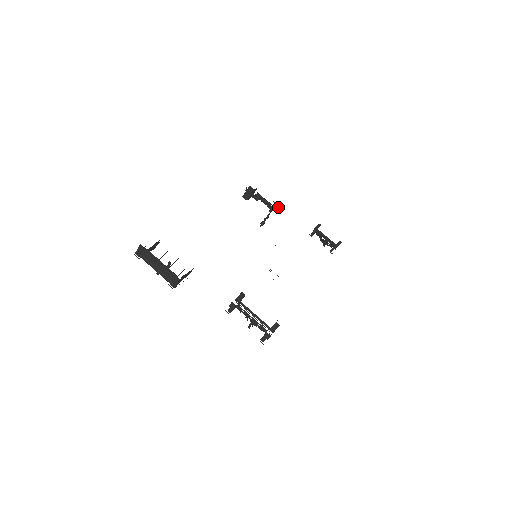
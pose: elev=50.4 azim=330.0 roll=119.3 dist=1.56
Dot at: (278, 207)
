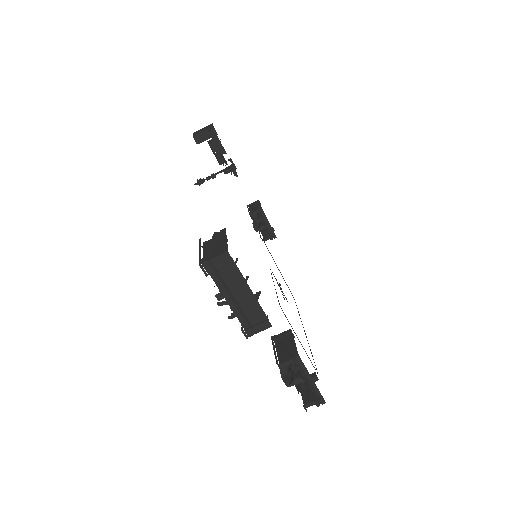
Dot at: occluded
